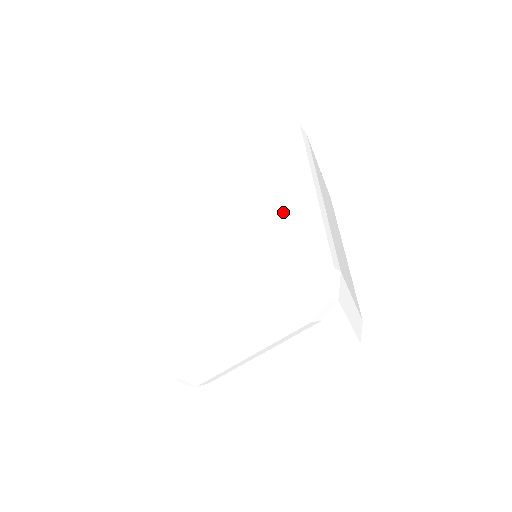
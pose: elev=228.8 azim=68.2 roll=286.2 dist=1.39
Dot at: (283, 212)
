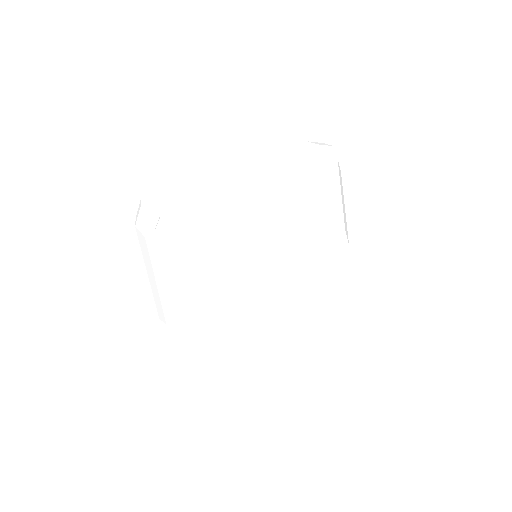
Dot at: occluded
